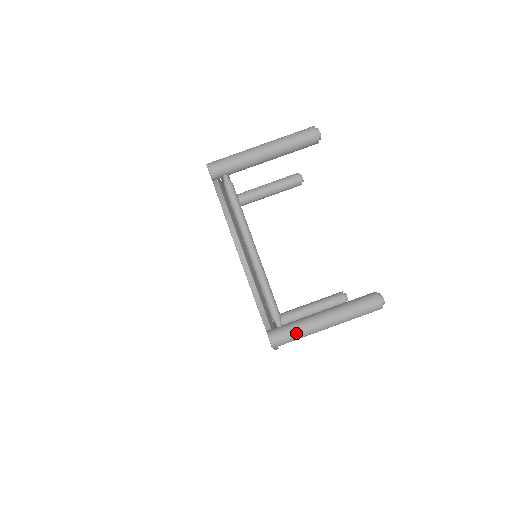
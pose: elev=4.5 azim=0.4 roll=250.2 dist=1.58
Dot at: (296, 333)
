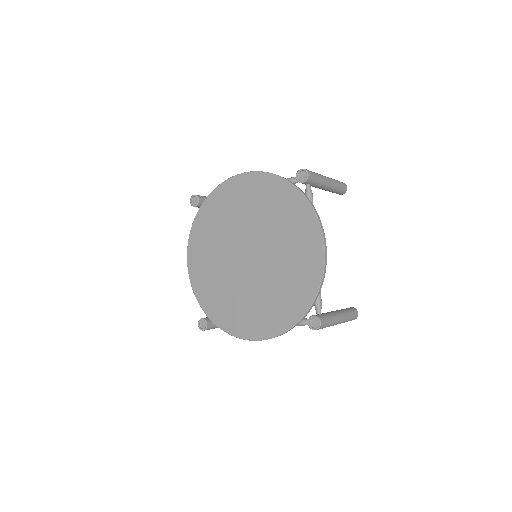
Dot at: (331, 322)
